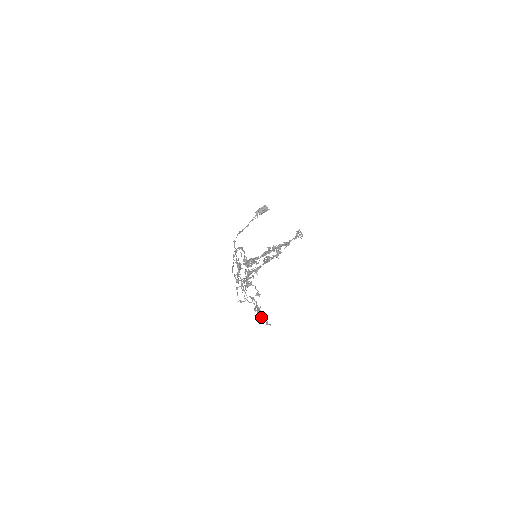
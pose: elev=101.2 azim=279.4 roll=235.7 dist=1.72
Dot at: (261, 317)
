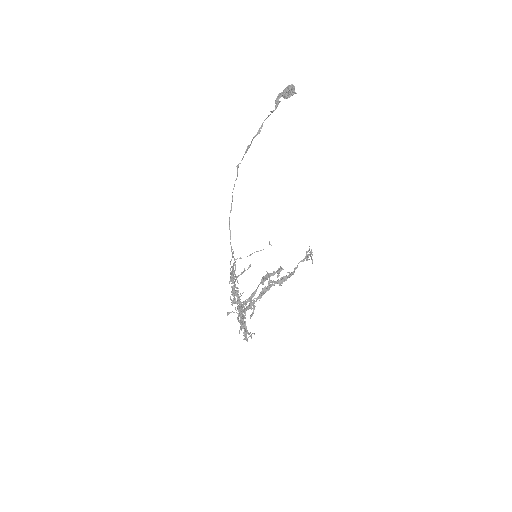
Dot at: occluded
